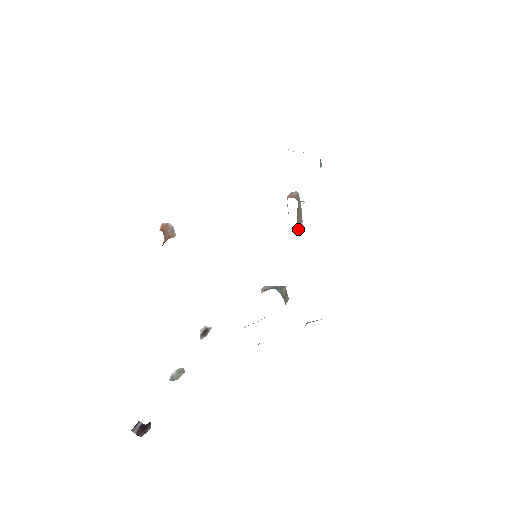
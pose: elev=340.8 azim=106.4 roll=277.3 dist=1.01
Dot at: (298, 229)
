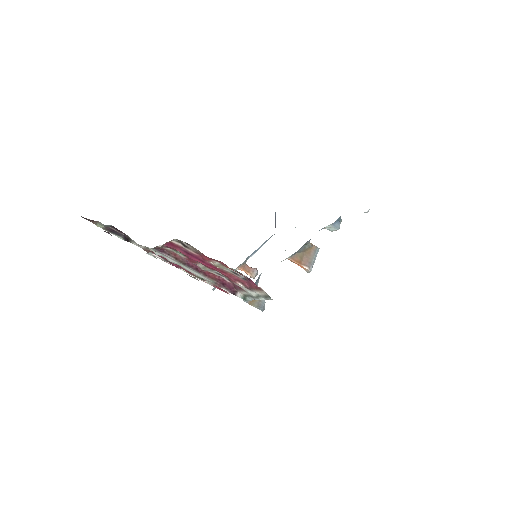
Dot at: (298, 263)
